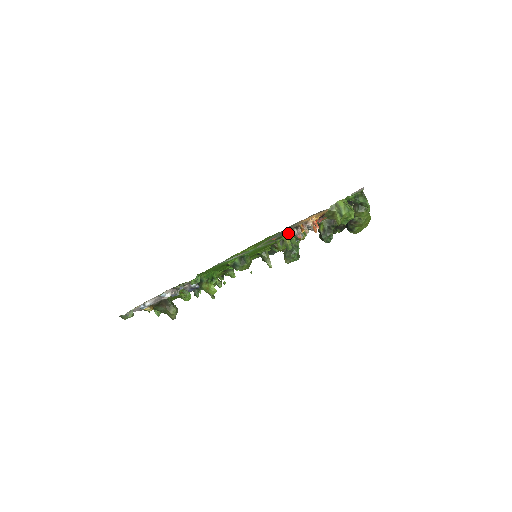
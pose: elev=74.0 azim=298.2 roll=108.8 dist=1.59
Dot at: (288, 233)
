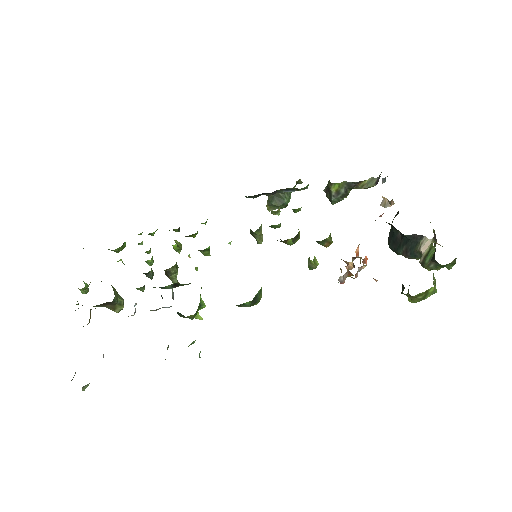
Dot at: occluded
